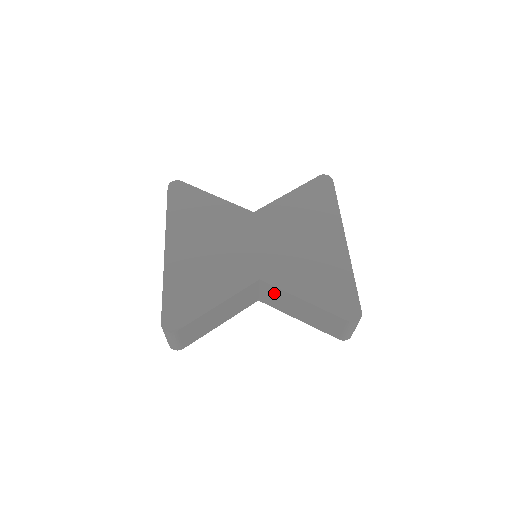
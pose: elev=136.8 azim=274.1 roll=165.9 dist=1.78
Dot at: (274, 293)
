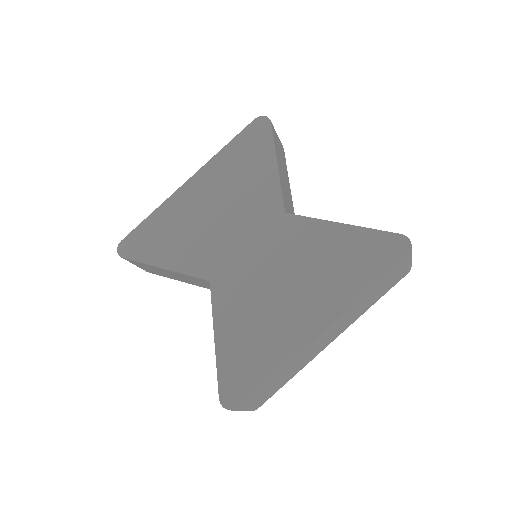
Dot at: occluded
